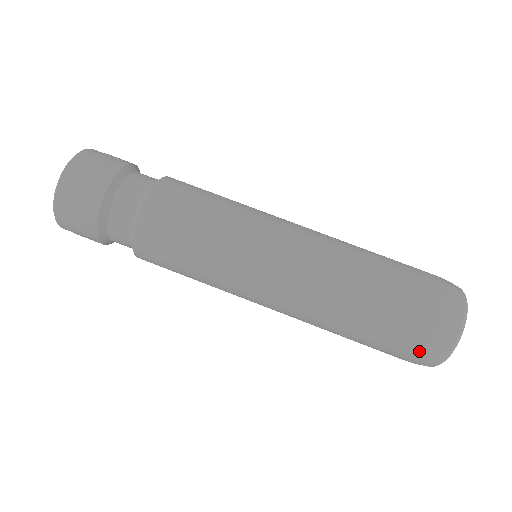
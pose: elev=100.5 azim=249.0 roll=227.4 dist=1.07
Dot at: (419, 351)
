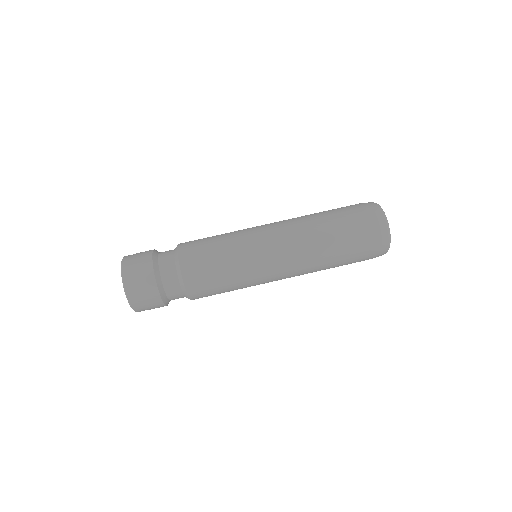
Dot at: (373, 256)
